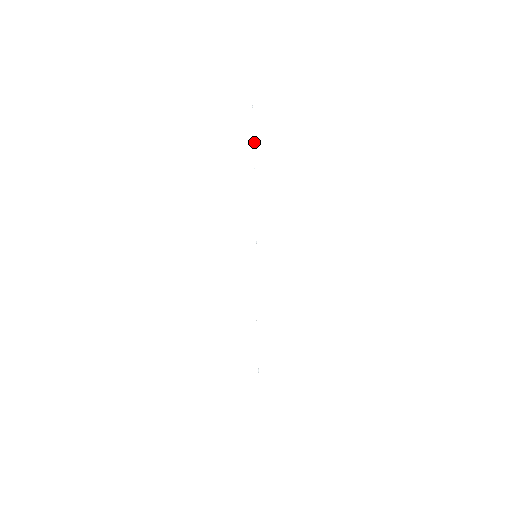
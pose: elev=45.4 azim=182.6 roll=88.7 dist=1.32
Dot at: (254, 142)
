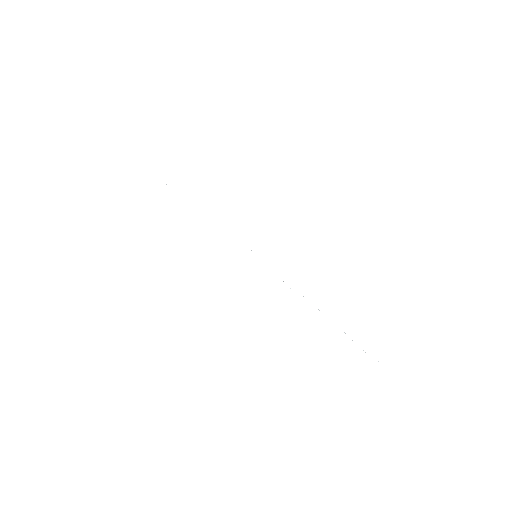
Dot at: occluded
